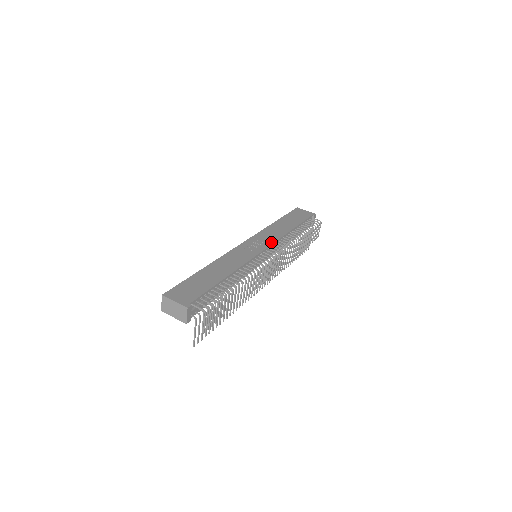
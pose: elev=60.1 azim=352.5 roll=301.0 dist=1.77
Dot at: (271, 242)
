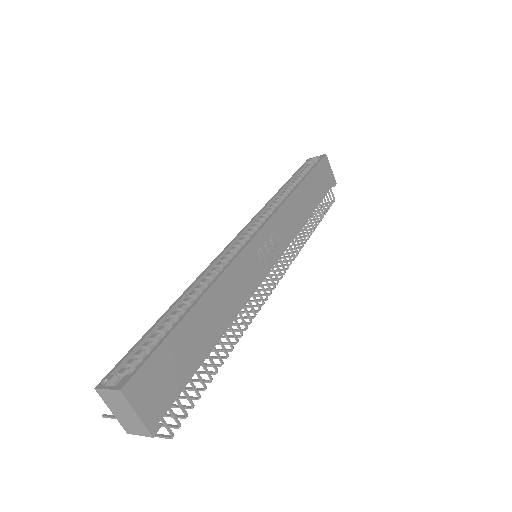
Dot at: (286, 244)
